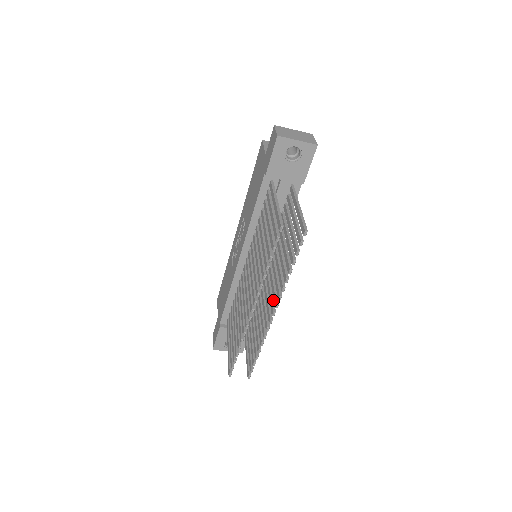
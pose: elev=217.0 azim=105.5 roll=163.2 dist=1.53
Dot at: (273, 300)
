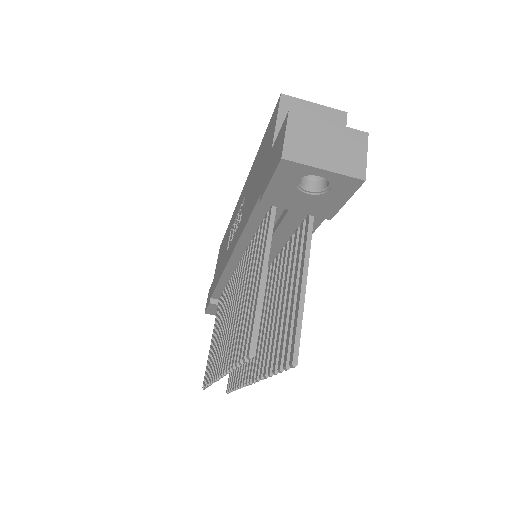
Dot at: occluded
